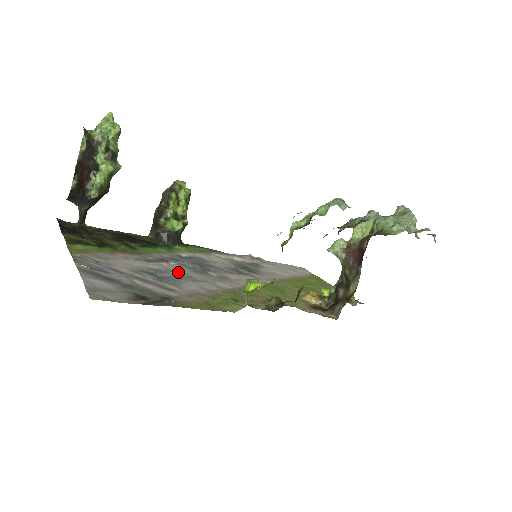
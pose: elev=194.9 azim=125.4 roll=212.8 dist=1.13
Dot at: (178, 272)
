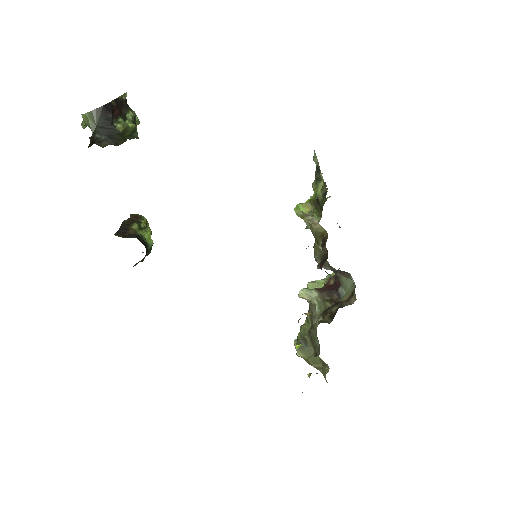
Dot at: occluded
